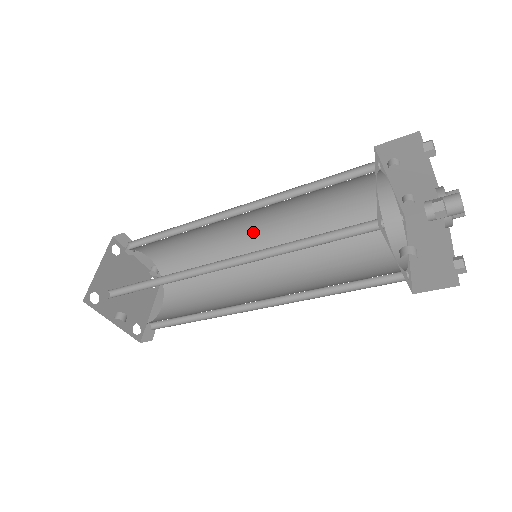
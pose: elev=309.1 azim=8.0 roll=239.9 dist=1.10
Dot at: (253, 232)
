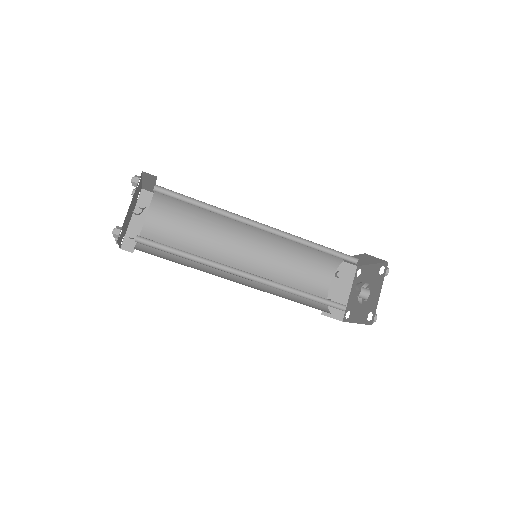
Dot at: (238, 260)
